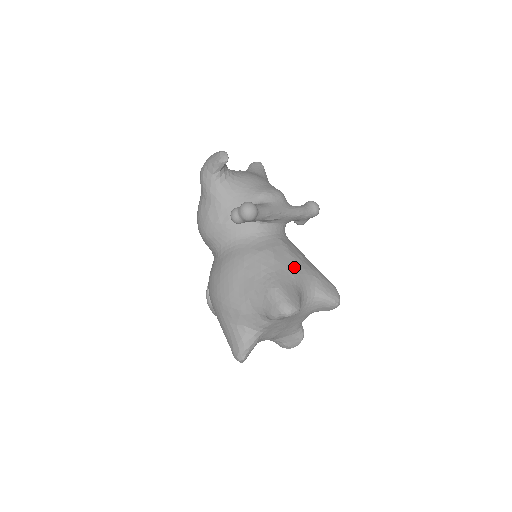
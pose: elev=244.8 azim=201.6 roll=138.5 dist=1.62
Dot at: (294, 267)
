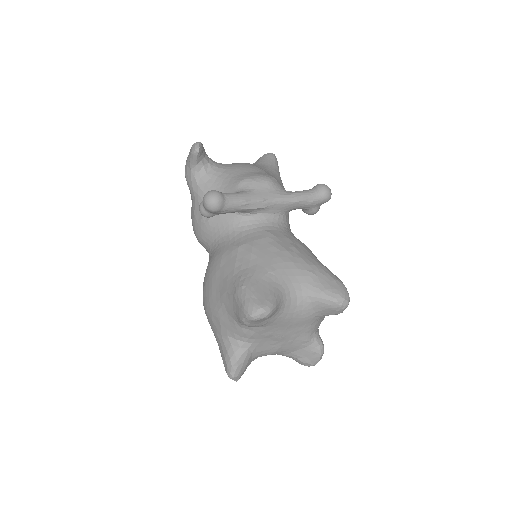
Dot at: (276, 261)
